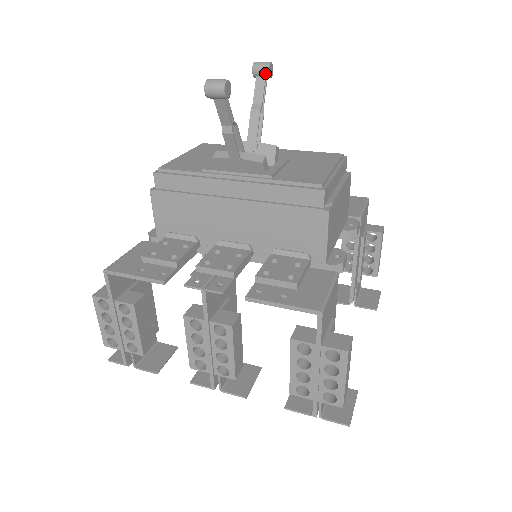
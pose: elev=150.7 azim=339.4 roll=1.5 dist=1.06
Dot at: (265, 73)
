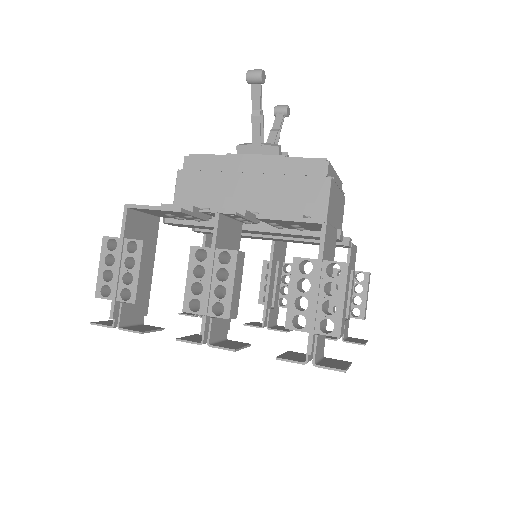
Dot at: (284, 111)
